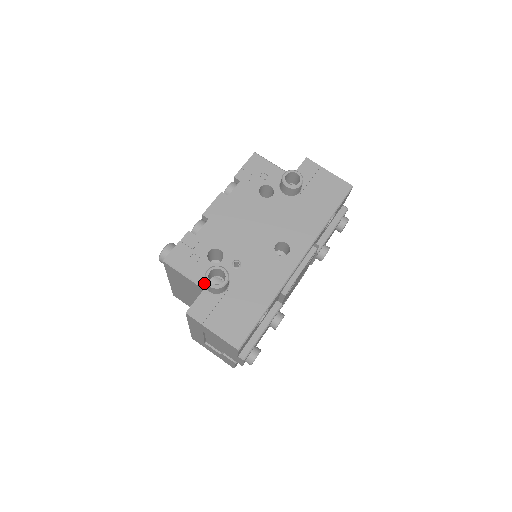
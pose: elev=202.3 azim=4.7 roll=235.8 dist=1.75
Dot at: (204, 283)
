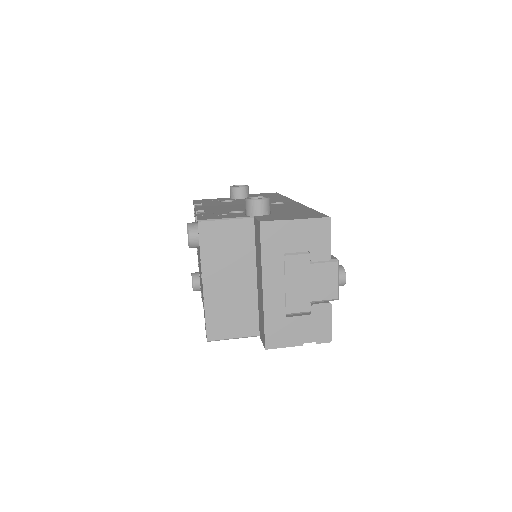
Dot at: (249, 216)
